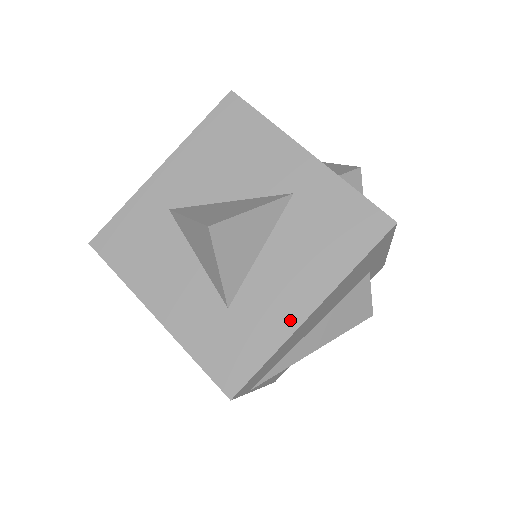
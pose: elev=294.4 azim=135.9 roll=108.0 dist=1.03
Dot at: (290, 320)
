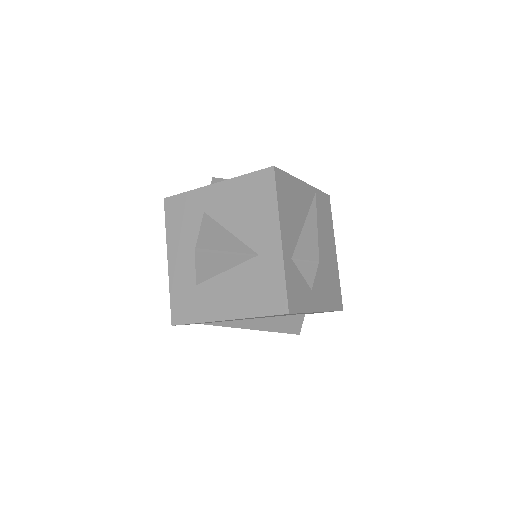
Dot at: (214, 315)
